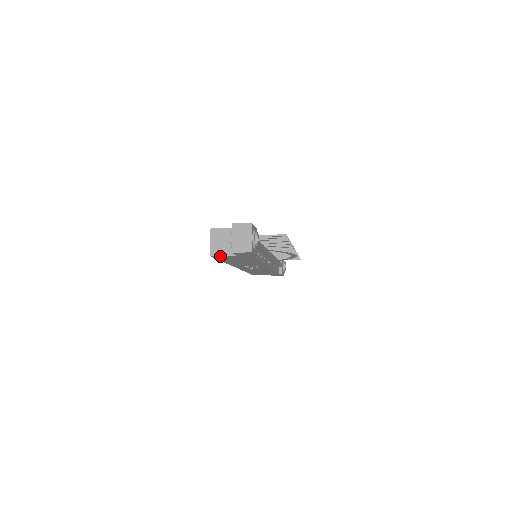
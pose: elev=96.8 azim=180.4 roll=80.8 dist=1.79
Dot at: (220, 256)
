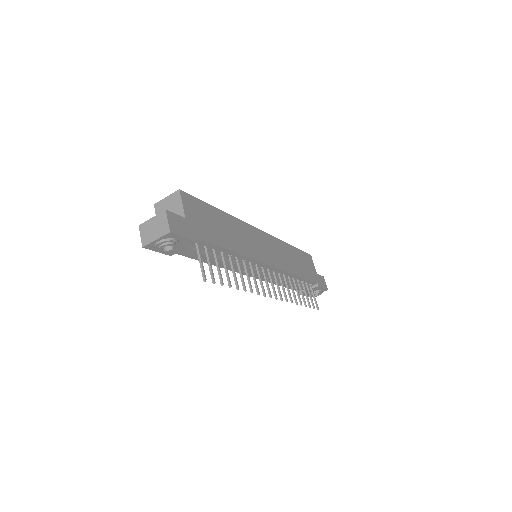
Dot at: occluded
